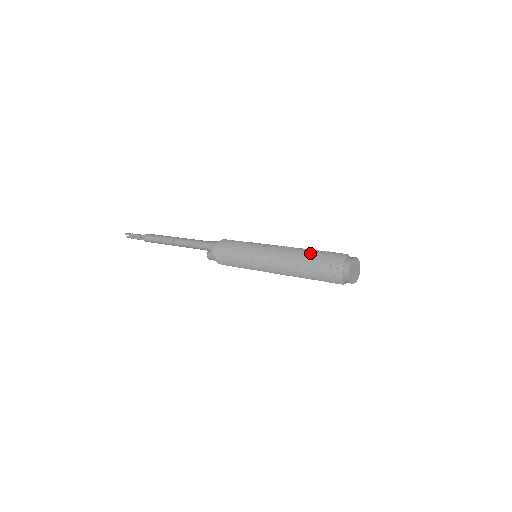
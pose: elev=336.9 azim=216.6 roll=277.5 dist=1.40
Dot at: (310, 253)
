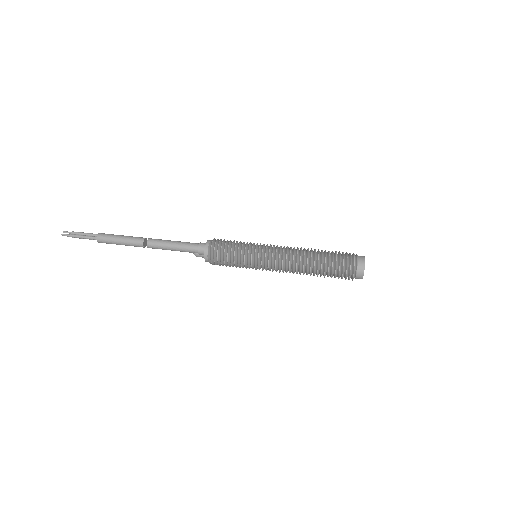
Dot at: (322, 263)
